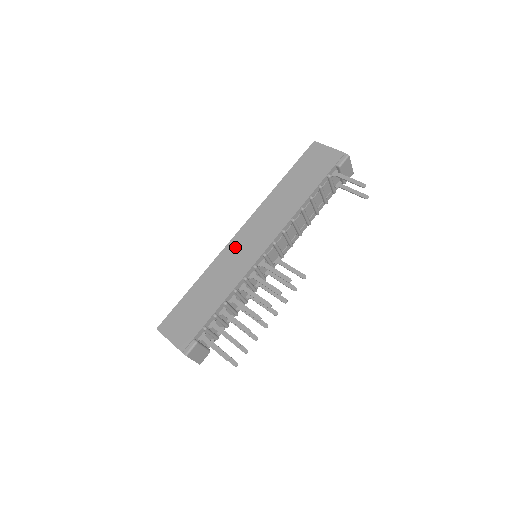
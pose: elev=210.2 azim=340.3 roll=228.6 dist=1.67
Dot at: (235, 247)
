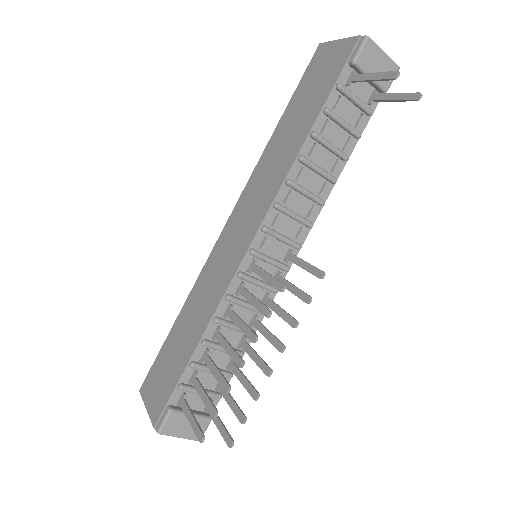
Dot at: (220, 250)
